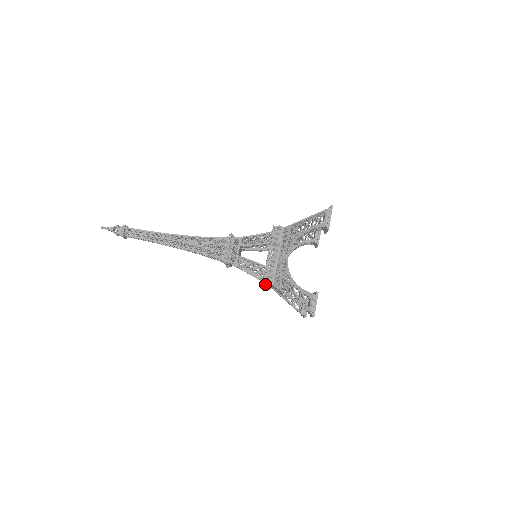
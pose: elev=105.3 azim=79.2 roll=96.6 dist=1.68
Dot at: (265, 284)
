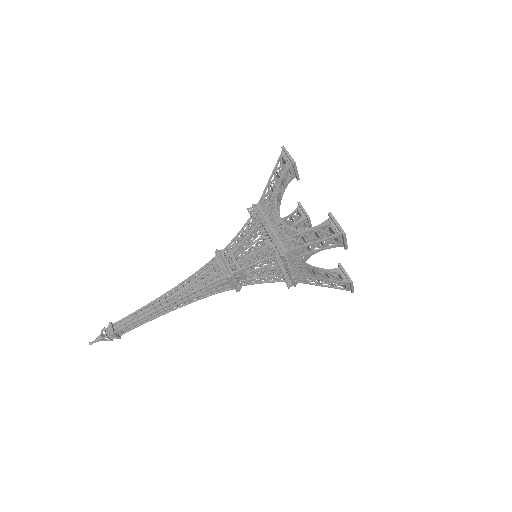
Dot at: occluded
